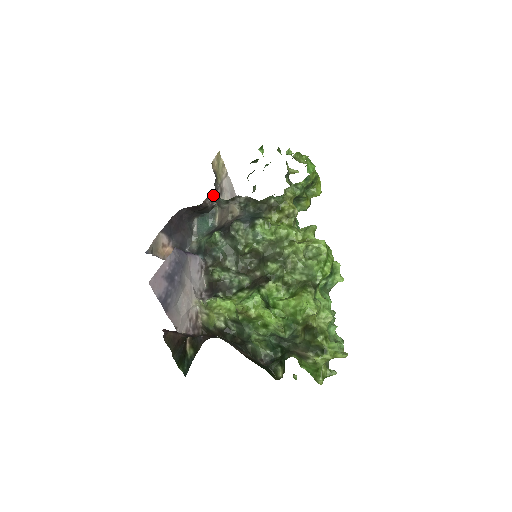
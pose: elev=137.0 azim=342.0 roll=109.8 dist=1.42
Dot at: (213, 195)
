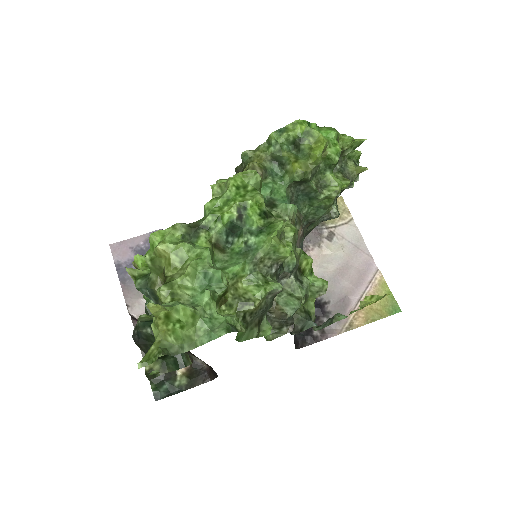
Dot at: (310, 235)
